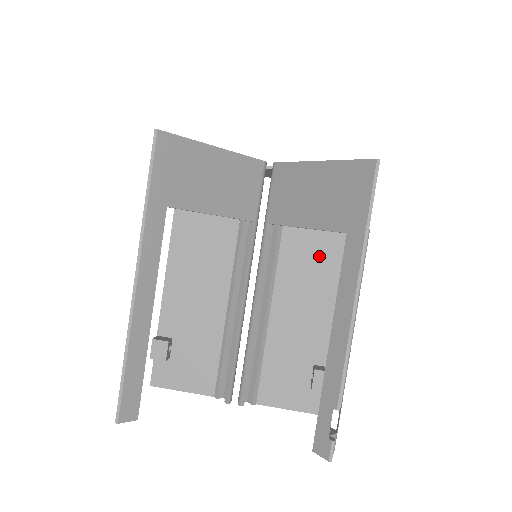
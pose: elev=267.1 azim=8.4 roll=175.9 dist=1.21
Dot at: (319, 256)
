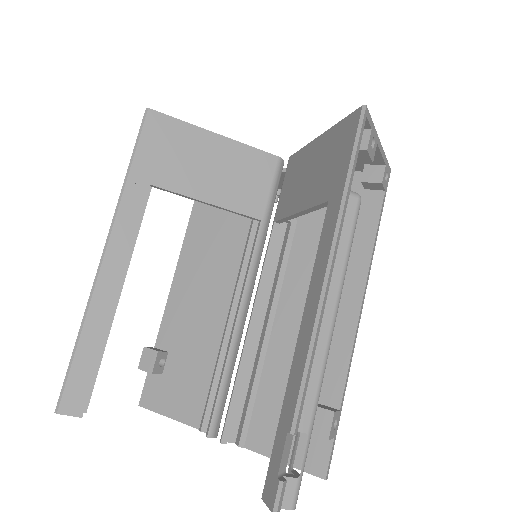
Dot at: occluded
